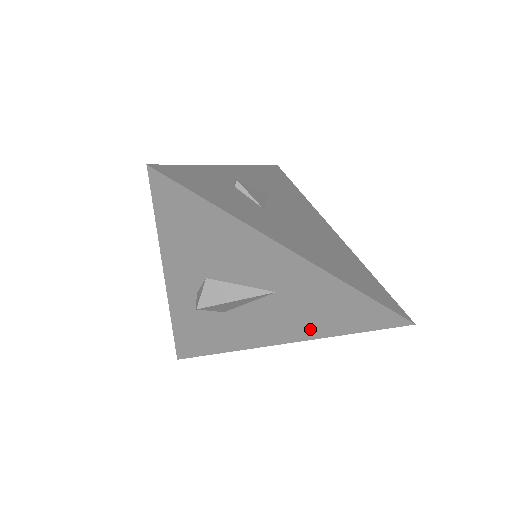
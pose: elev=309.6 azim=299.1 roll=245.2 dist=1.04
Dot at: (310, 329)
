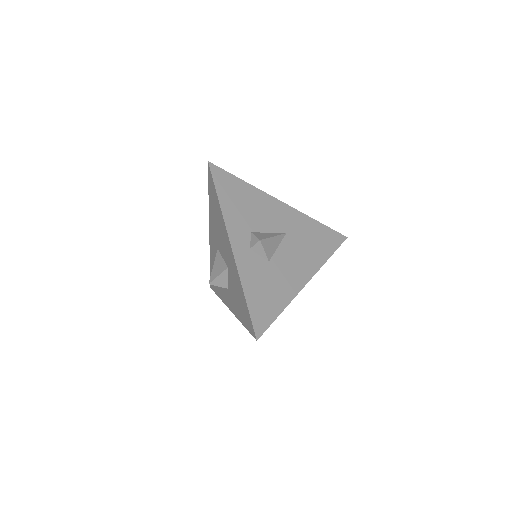
Dot at: (313, 260)
